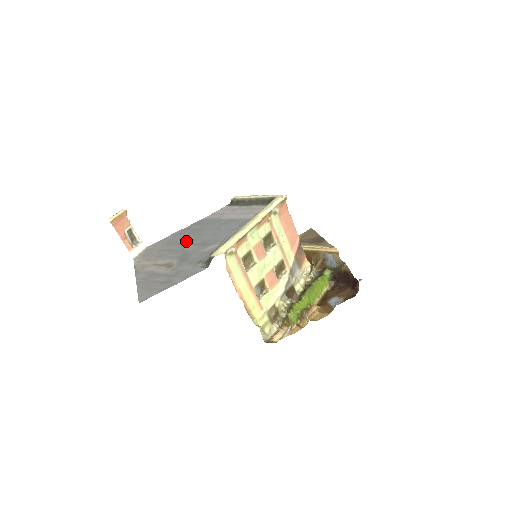
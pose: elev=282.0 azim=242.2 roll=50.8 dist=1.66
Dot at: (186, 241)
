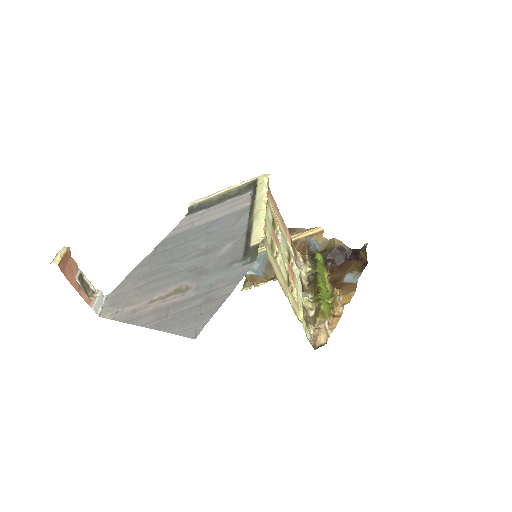
Dot at: (172, 262)
